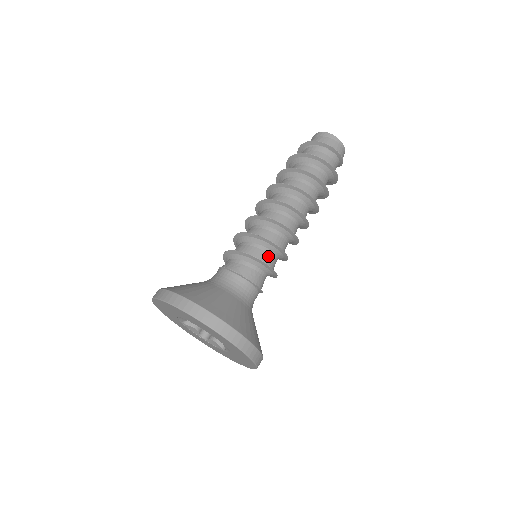
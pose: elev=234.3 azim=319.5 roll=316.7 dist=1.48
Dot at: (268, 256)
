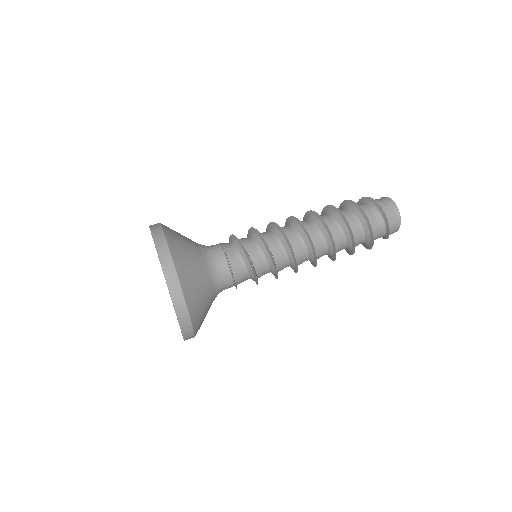
Dot at: (264, 269)
